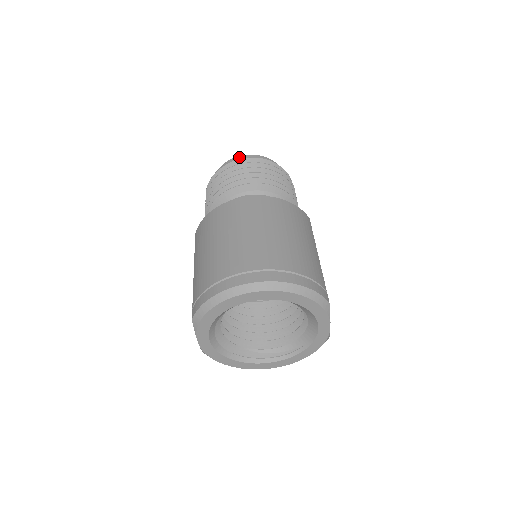
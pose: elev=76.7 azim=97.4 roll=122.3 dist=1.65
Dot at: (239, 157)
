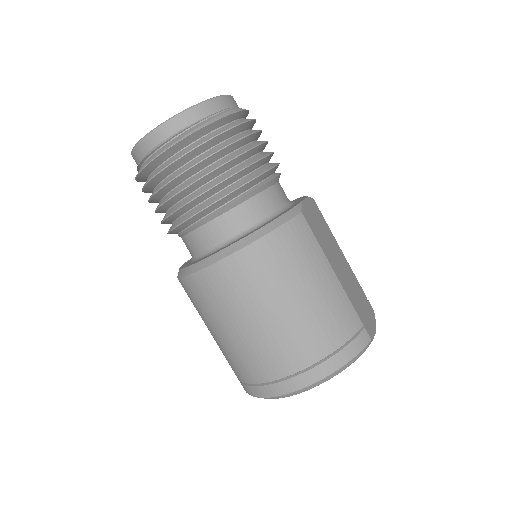
Dot at: (149, 138)
